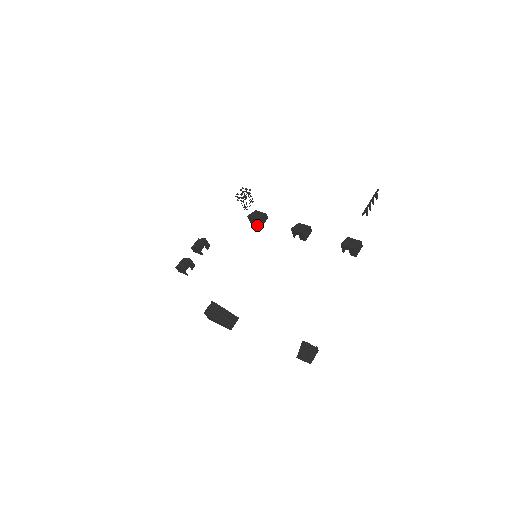
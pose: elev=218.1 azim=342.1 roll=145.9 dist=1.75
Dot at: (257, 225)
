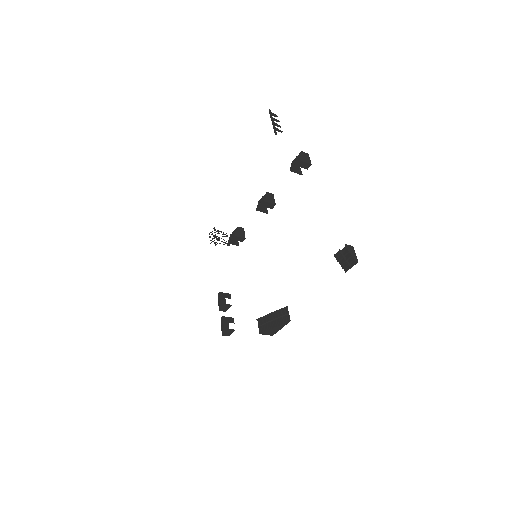
Dot at: (241, 241)
